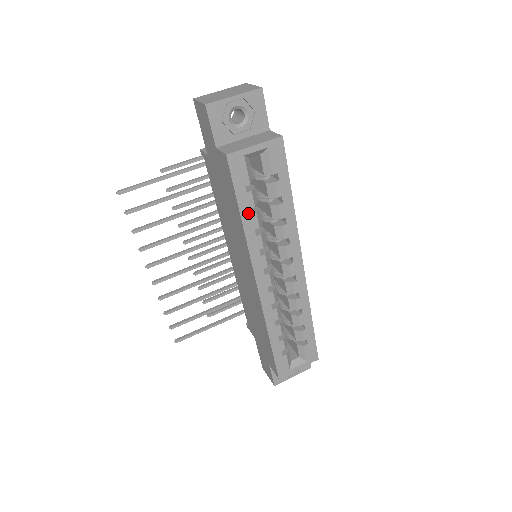
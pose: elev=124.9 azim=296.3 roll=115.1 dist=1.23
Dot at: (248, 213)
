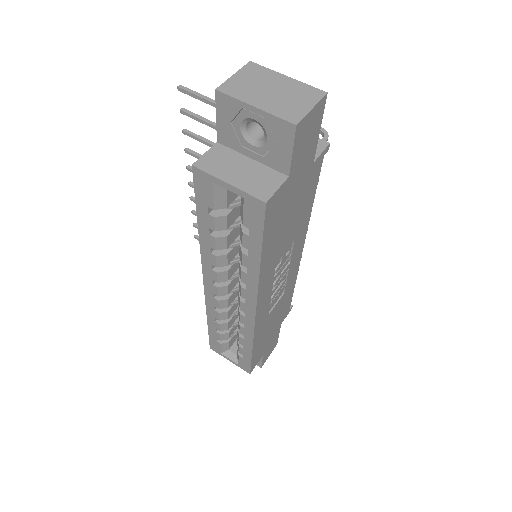
Dot at: (207, 230)
